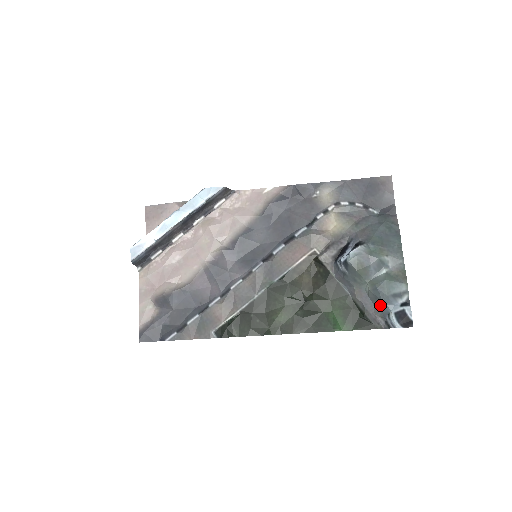
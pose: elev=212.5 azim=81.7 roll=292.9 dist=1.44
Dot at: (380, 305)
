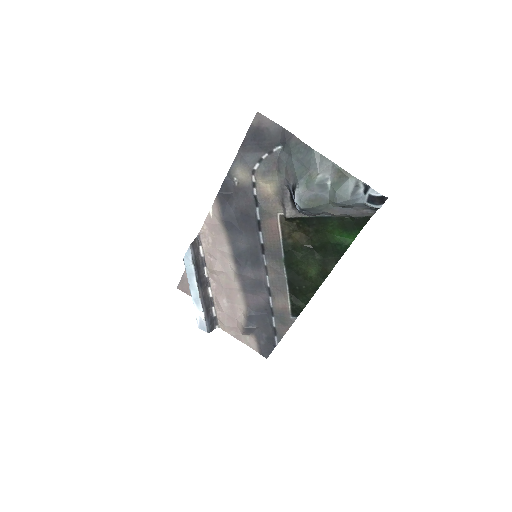
Dot at: (353, 206)
